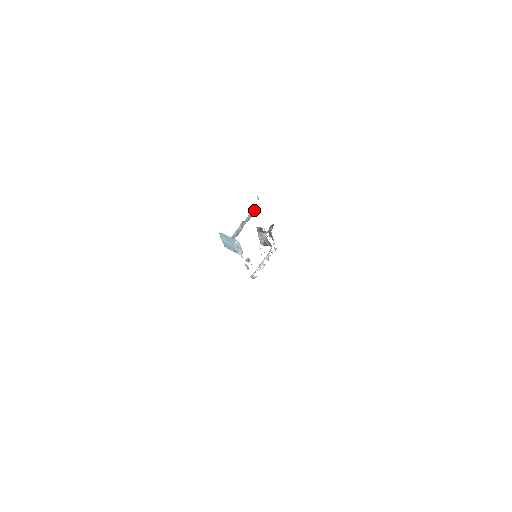
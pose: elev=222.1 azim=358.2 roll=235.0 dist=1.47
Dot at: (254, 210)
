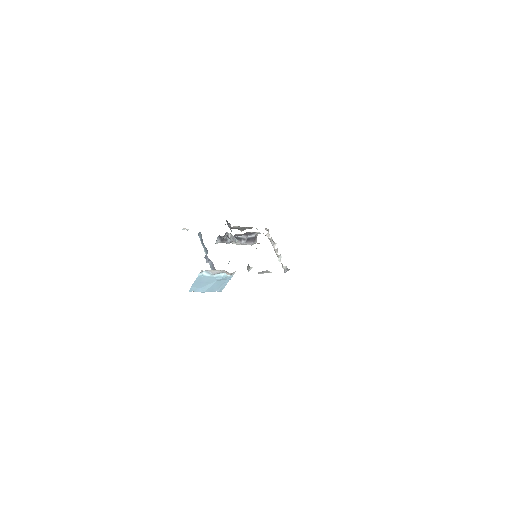
Dot at: (200, 239)
